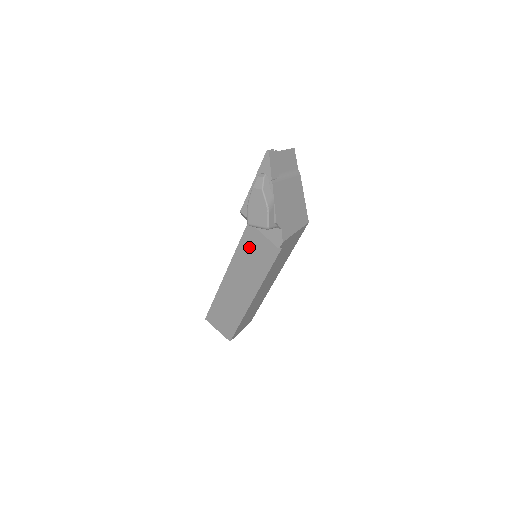
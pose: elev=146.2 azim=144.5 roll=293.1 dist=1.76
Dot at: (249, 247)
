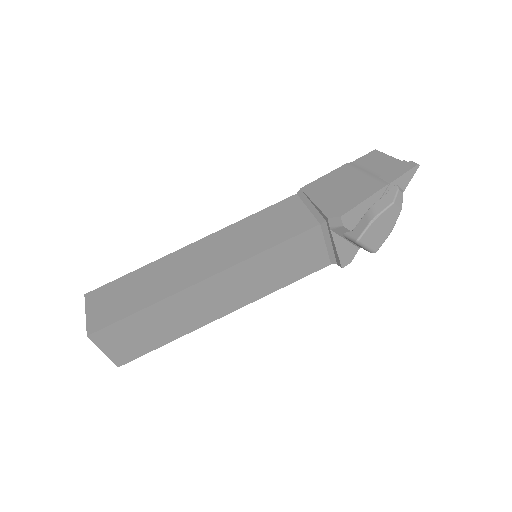
Dot at: (289, 253)
